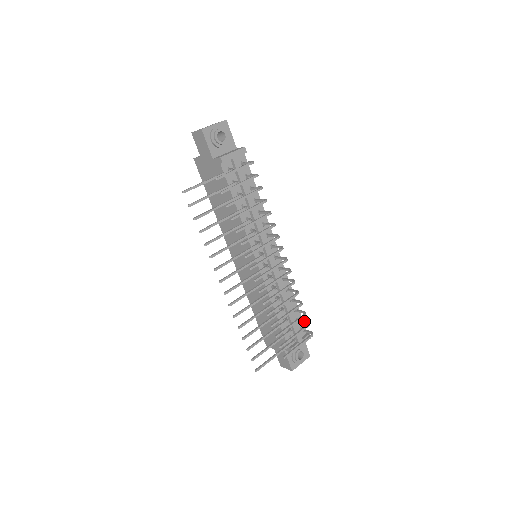
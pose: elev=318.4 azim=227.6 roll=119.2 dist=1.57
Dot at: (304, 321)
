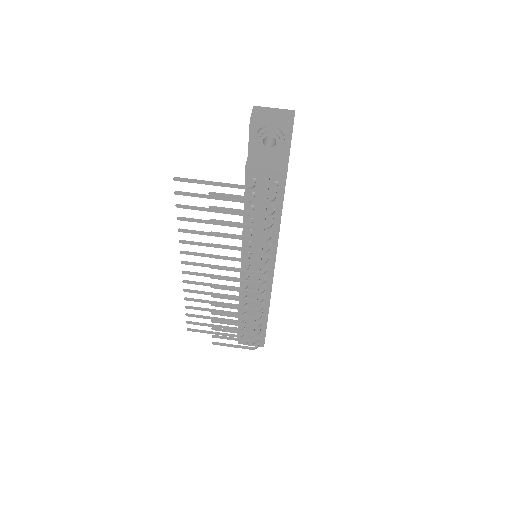
Dot at: (258, 334)
